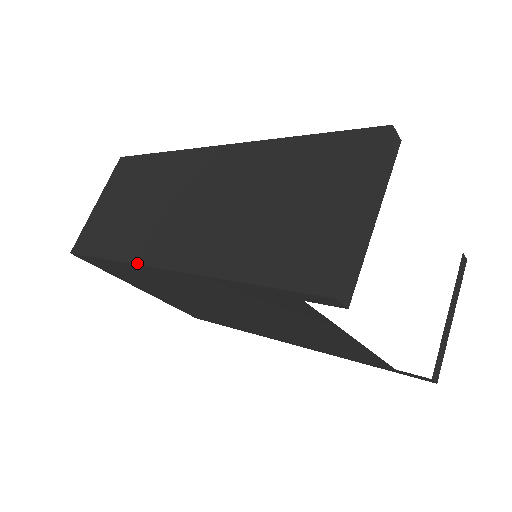
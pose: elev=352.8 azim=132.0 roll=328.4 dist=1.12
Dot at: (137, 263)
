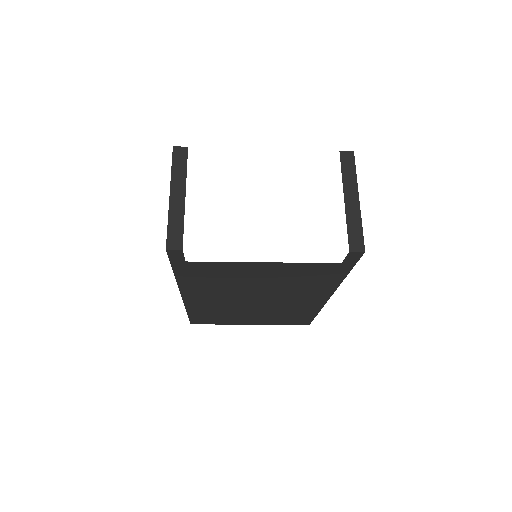
Dot at: (184, 303)
